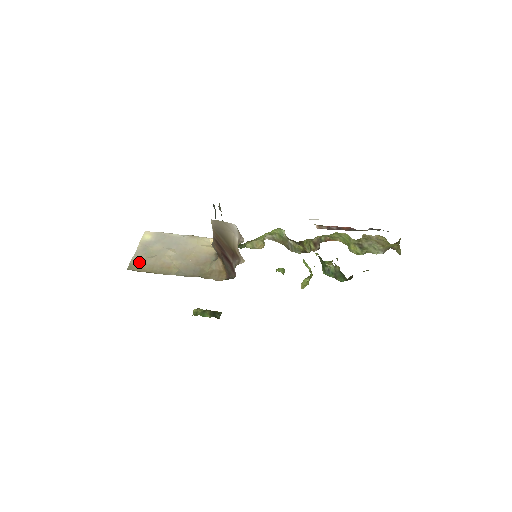
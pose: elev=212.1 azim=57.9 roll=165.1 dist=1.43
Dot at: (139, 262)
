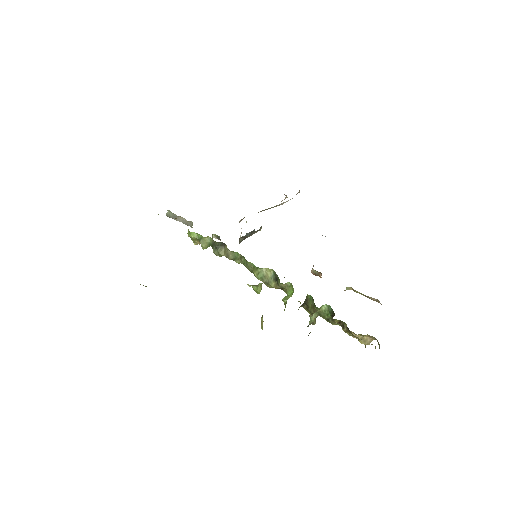
Dot at: occluded
